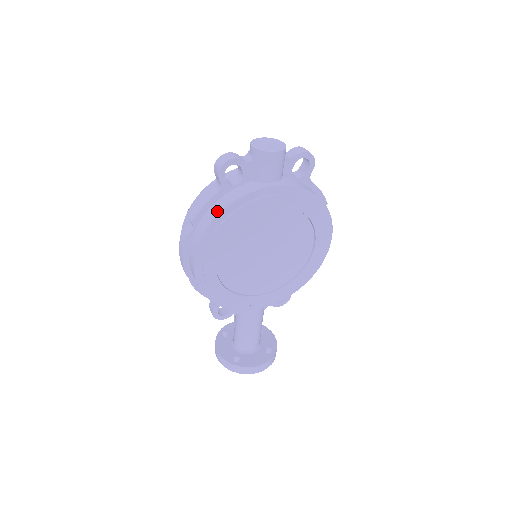
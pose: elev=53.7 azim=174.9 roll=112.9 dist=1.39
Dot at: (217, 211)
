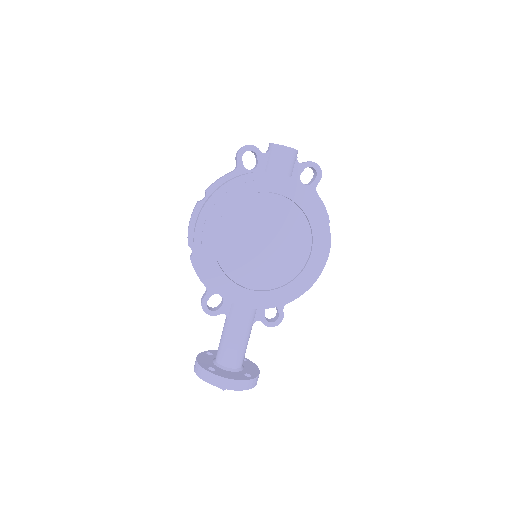
Dot at: (228, 181)
